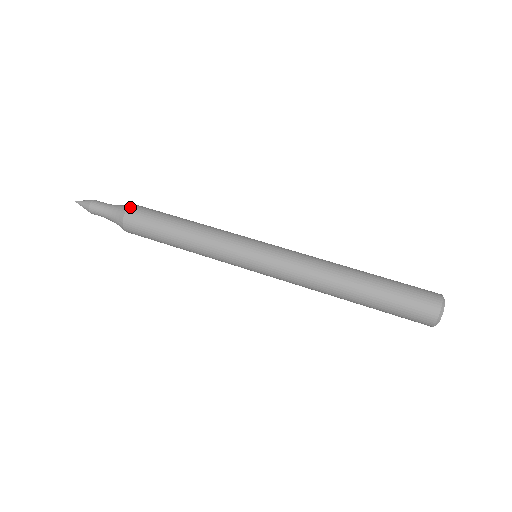
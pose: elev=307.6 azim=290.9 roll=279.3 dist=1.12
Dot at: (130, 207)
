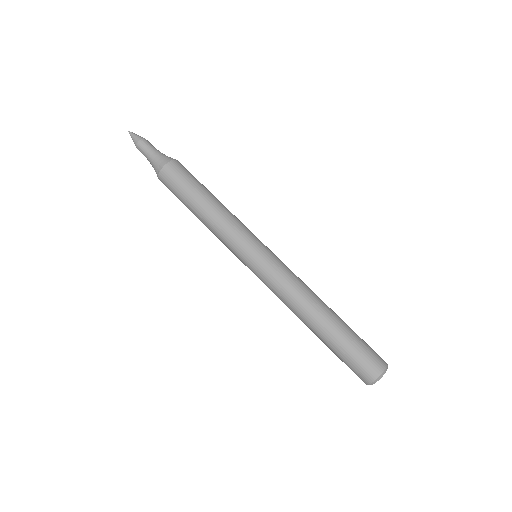
Dot at: (175, 160)
